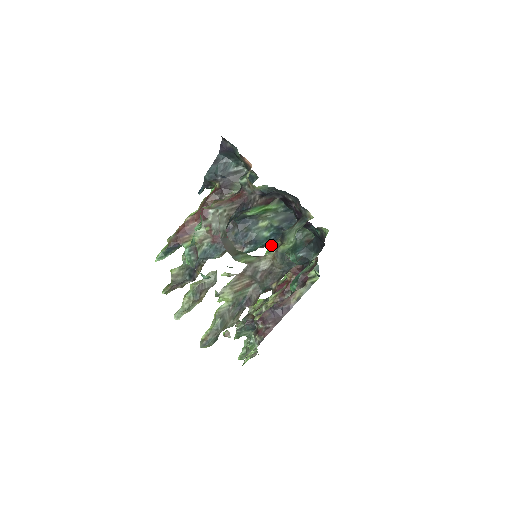
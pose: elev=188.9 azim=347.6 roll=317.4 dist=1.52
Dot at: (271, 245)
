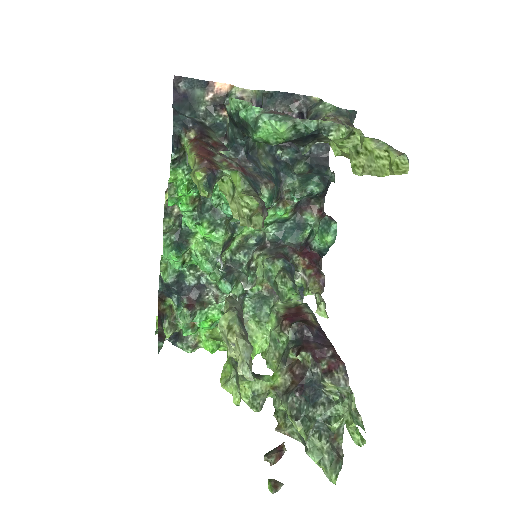
Dot at: occluded
